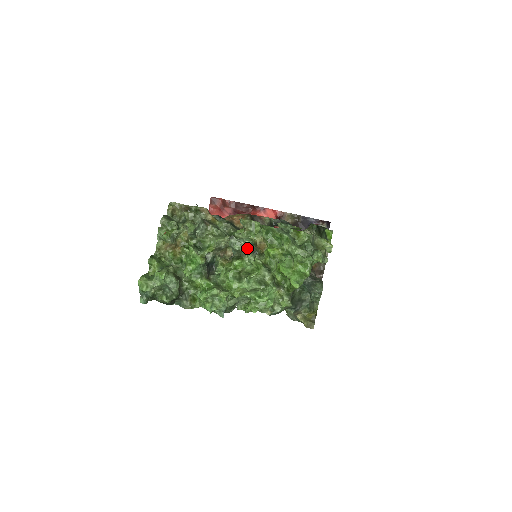
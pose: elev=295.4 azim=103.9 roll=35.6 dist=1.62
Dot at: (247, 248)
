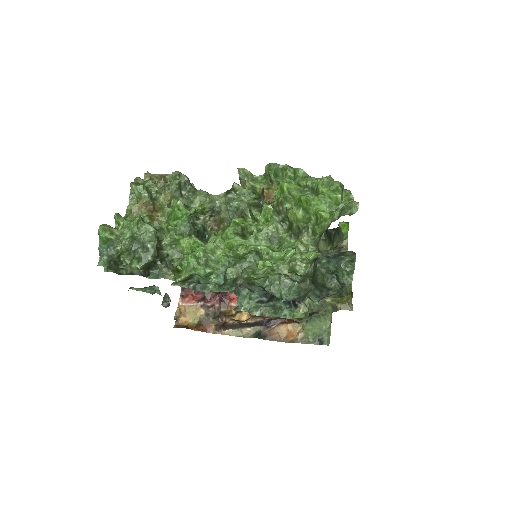
Dot at: (250, 203)
